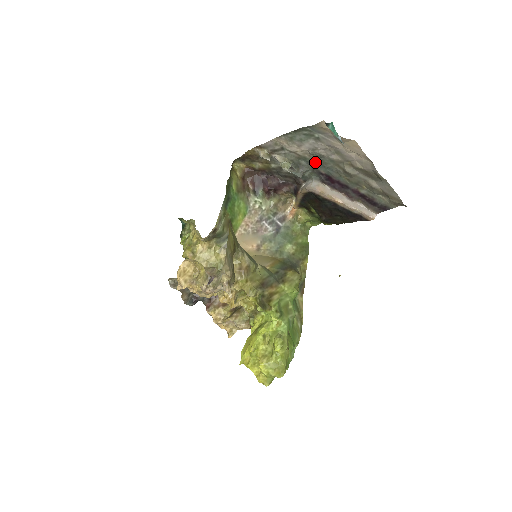
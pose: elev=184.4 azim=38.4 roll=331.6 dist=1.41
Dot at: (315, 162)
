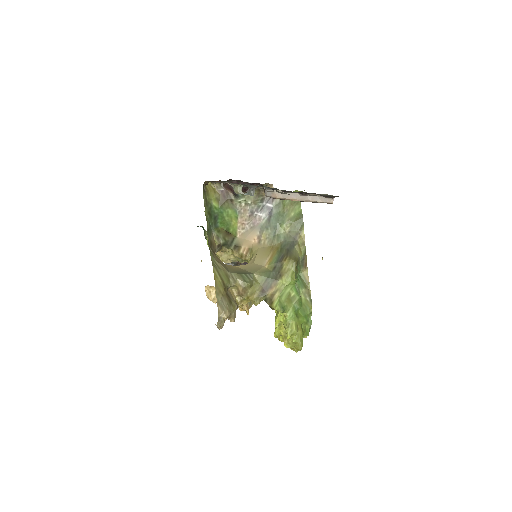
Dot at: occluded
